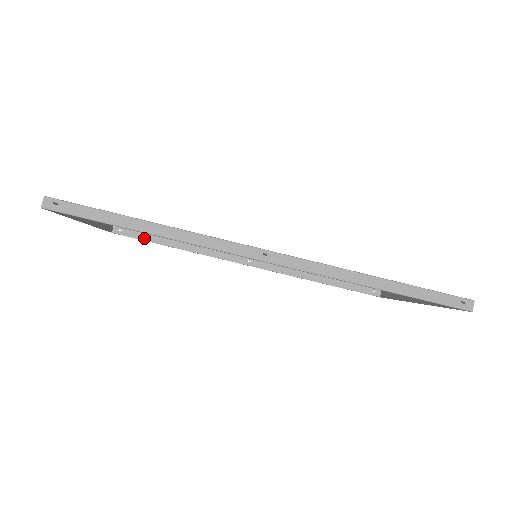
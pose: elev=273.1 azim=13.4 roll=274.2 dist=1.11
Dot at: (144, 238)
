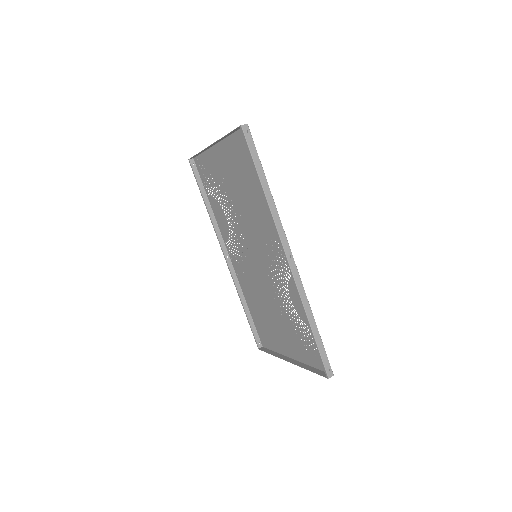
Dot at: (198, 182)
